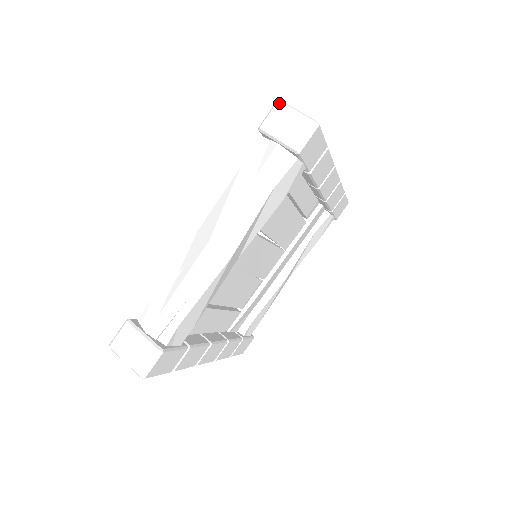
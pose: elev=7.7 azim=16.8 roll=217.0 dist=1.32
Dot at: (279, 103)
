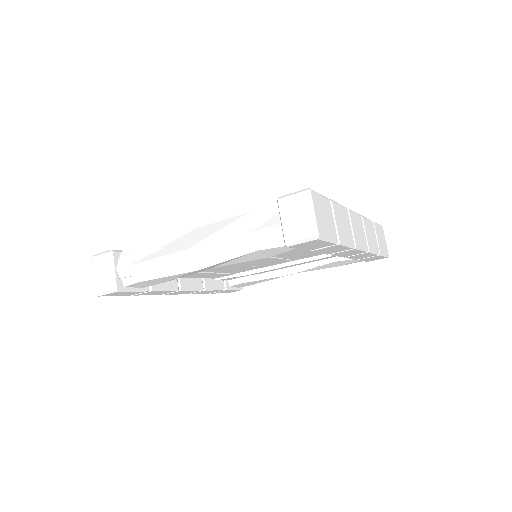
Dot at: (306, 193)
